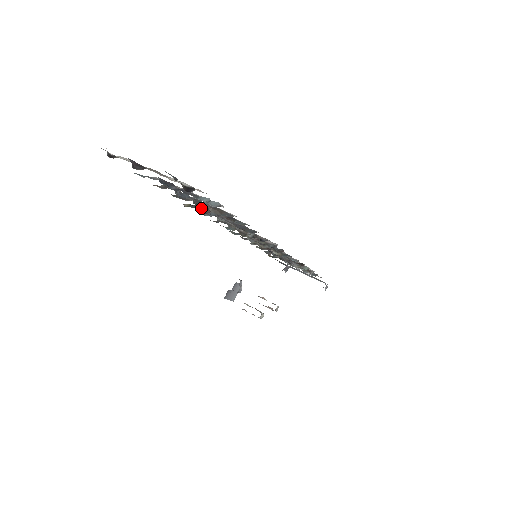
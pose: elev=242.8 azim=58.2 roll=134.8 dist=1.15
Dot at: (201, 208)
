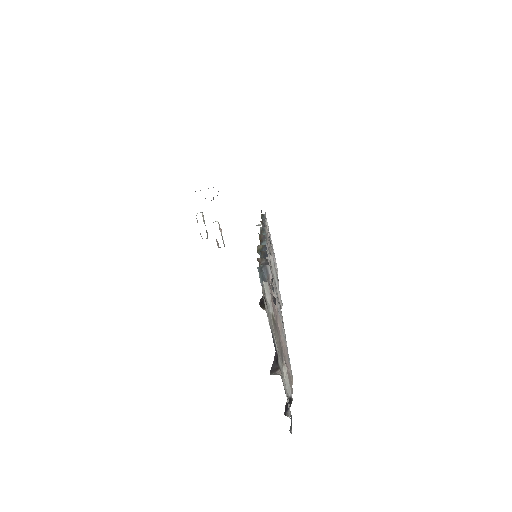
Dot at: occluded
